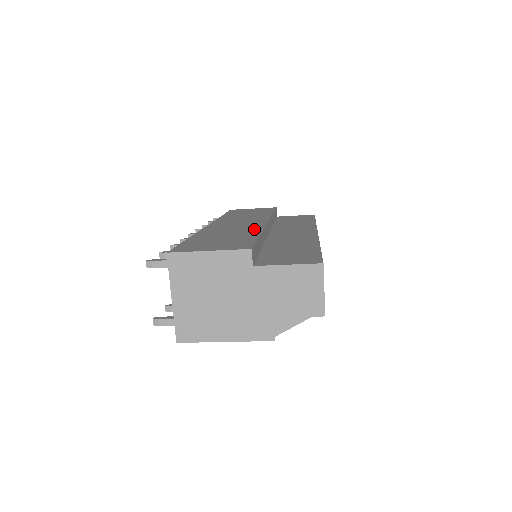
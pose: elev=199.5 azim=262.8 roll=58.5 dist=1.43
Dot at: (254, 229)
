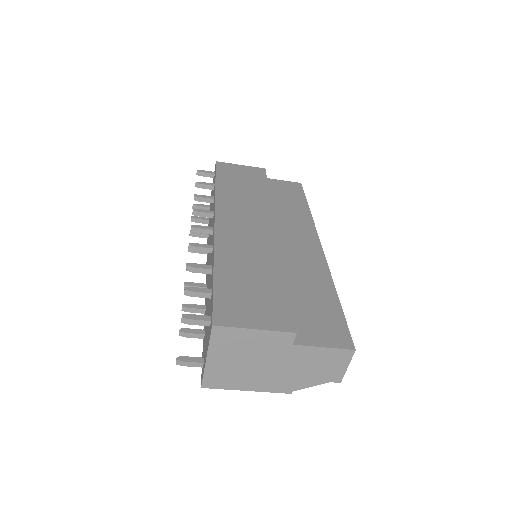
Dot at: (273, 257)
